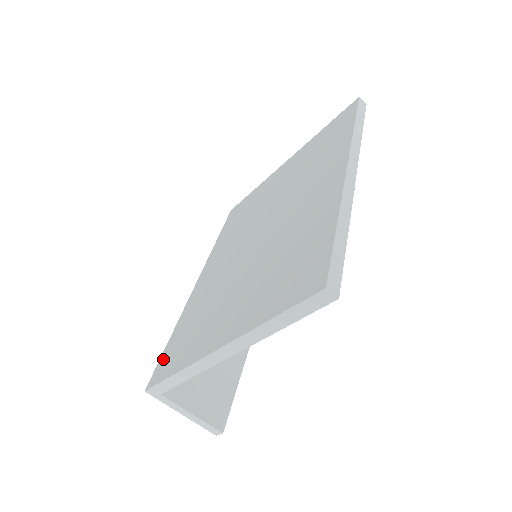
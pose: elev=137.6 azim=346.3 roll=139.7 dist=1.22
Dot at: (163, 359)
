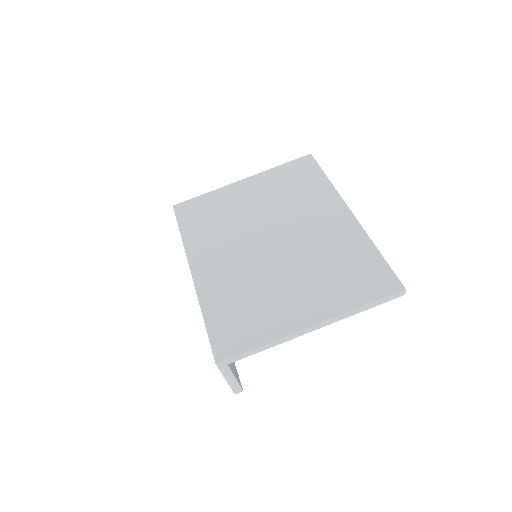
Dot at: (218, 337)
